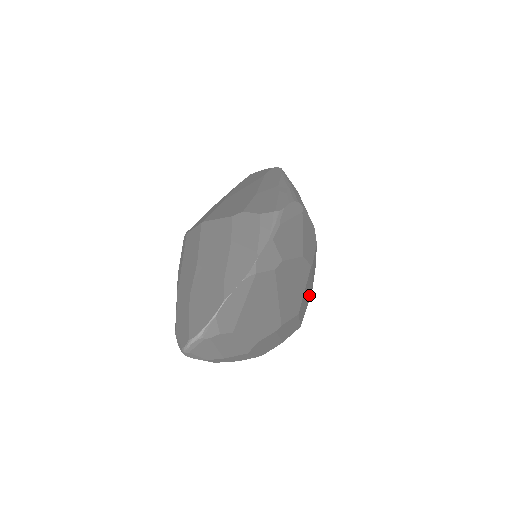
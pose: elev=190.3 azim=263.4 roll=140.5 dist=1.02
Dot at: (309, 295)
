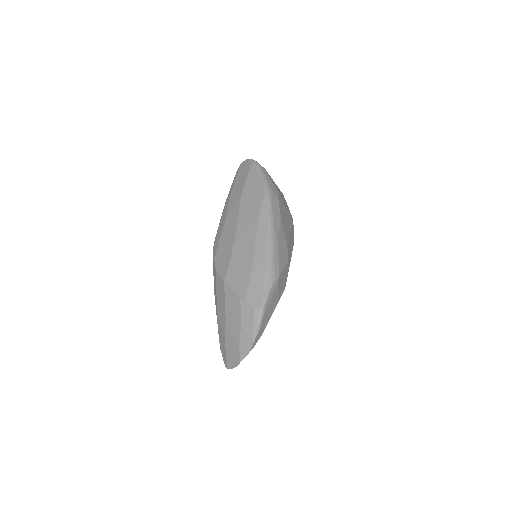
Dot at: occluded
